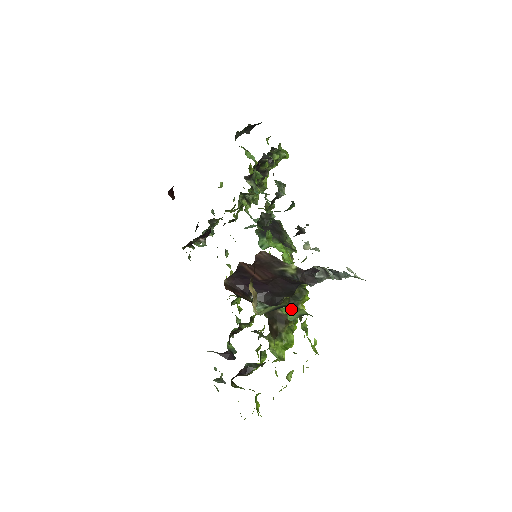
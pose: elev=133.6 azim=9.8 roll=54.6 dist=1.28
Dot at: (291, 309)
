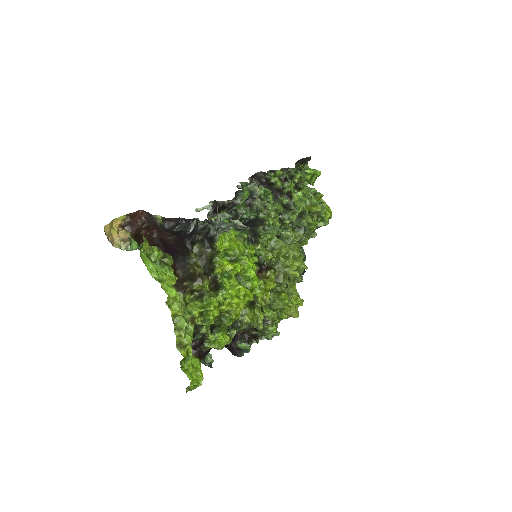
Dot at: occluded
